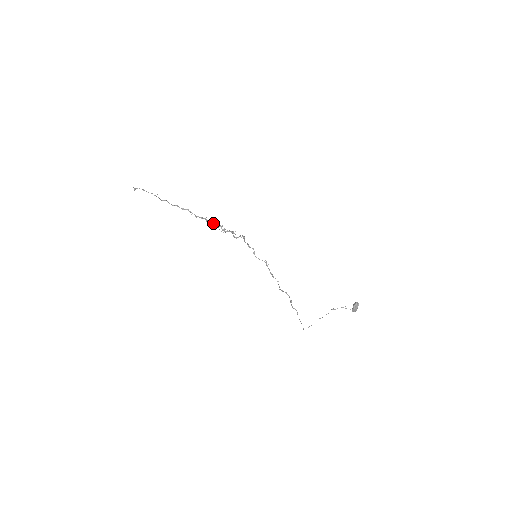
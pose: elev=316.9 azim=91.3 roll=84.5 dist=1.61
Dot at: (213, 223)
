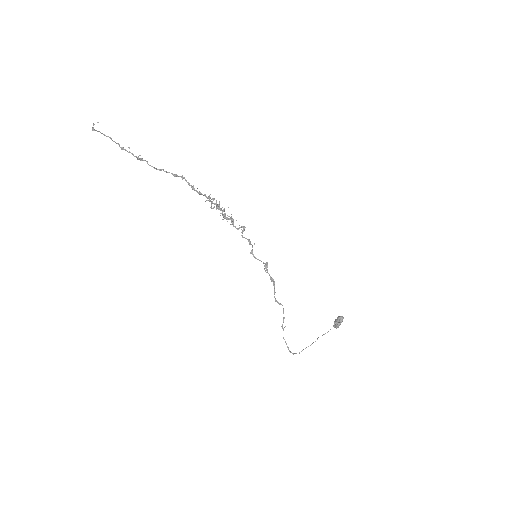
Dot at: (216, 203)
